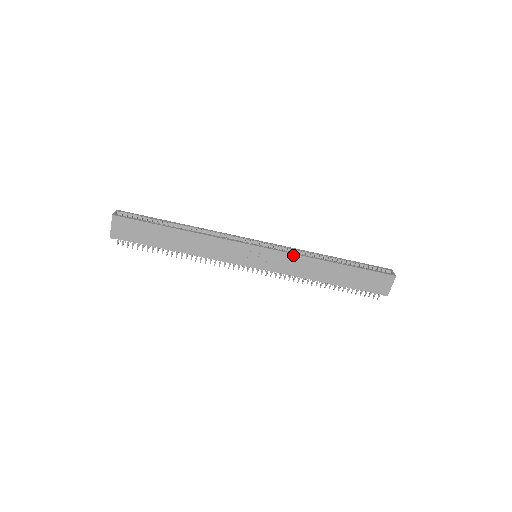
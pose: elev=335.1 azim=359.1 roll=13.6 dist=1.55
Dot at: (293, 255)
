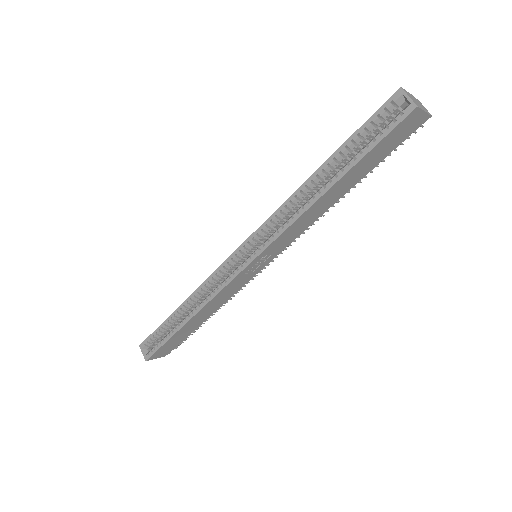
Dot at: (282, 234)
